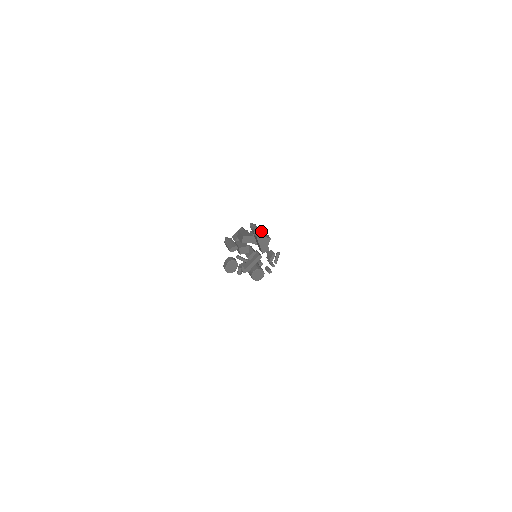
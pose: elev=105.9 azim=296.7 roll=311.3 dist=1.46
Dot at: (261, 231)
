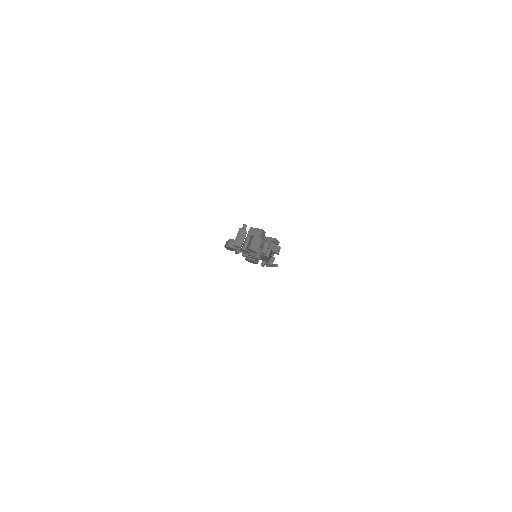
Dot at: (270, 251)
